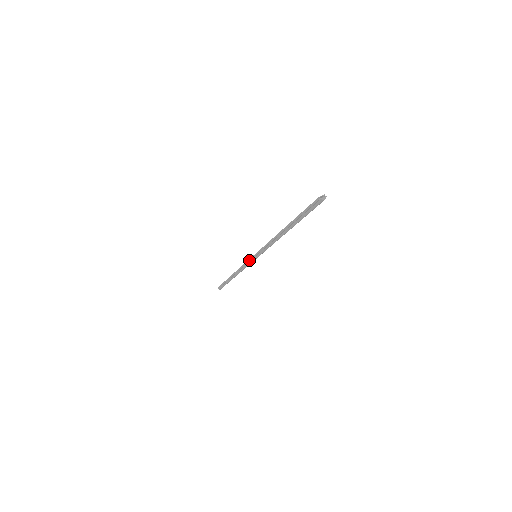
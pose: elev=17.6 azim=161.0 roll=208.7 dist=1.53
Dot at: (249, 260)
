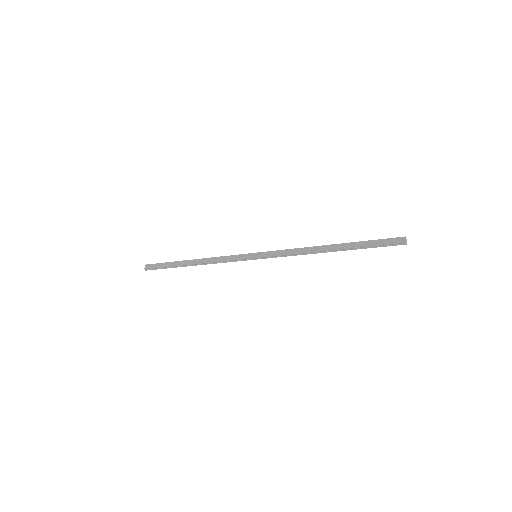
Dot at: (244, 260)
